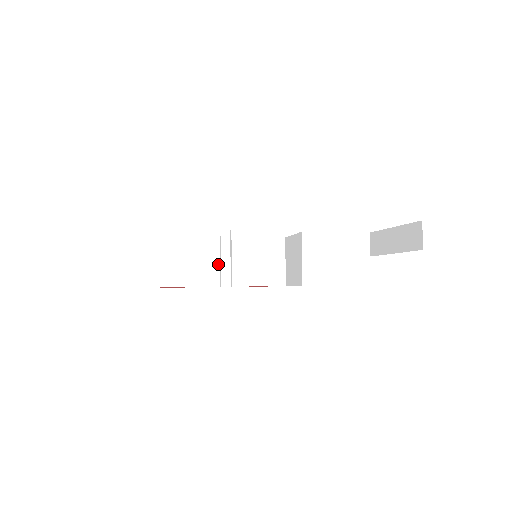
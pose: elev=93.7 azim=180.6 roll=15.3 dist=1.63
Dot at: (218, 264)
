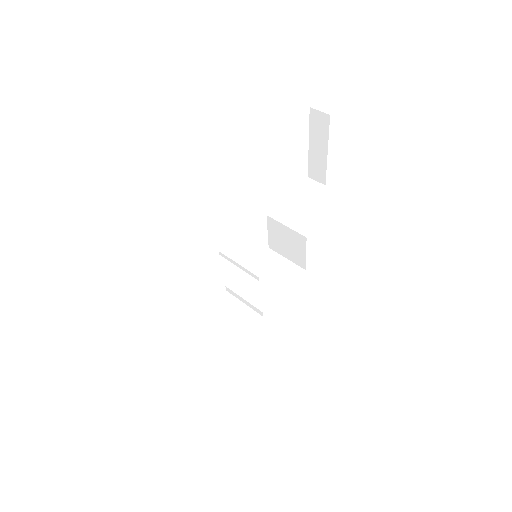
Dot at: (245, 306)
